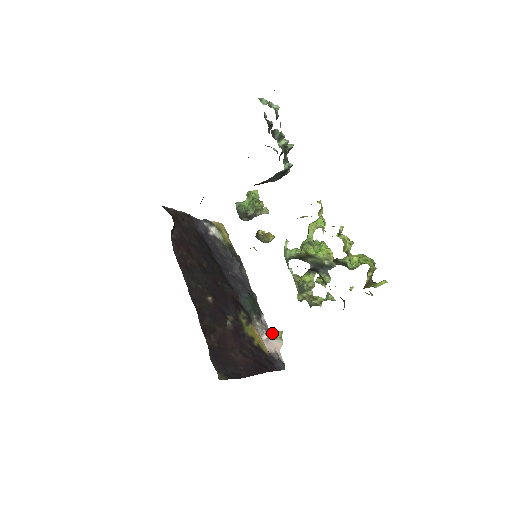
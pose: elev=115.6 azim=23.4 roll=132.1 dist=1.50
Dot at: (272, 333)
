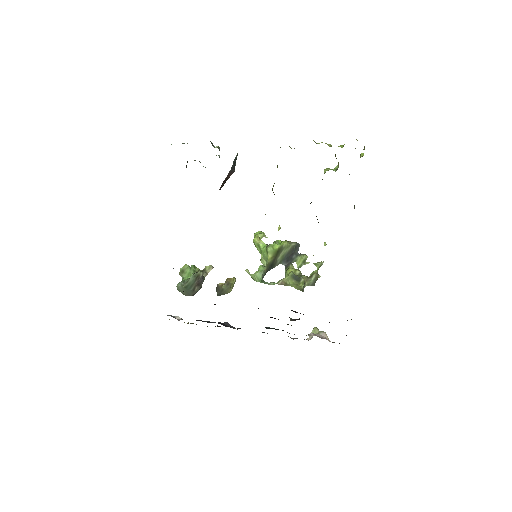
Dot at: (310, 337)
